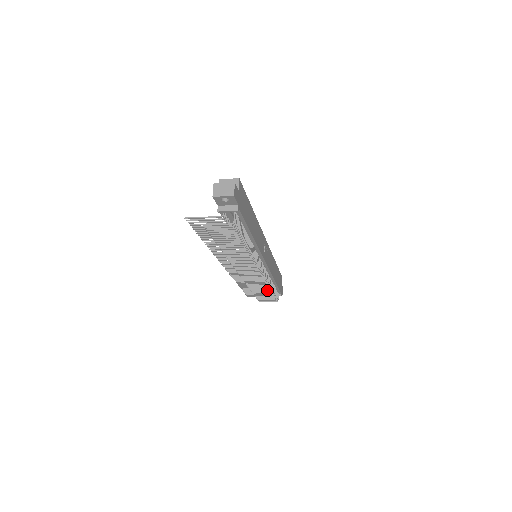
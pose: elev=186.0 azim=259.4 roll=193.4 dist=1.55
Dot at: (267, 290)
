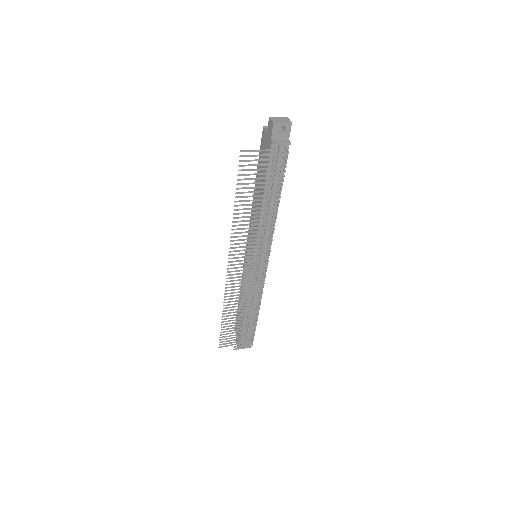
Dot at: (255, 313)
